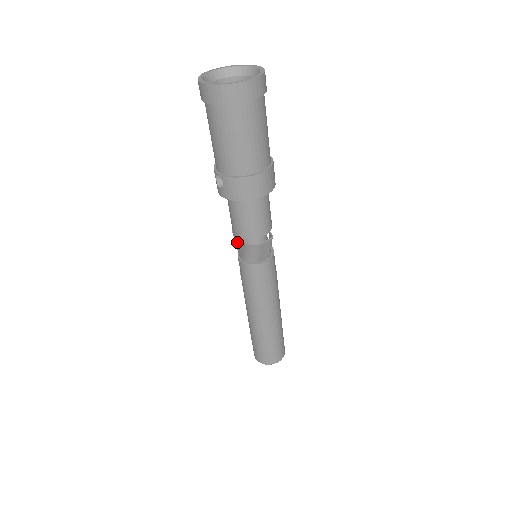
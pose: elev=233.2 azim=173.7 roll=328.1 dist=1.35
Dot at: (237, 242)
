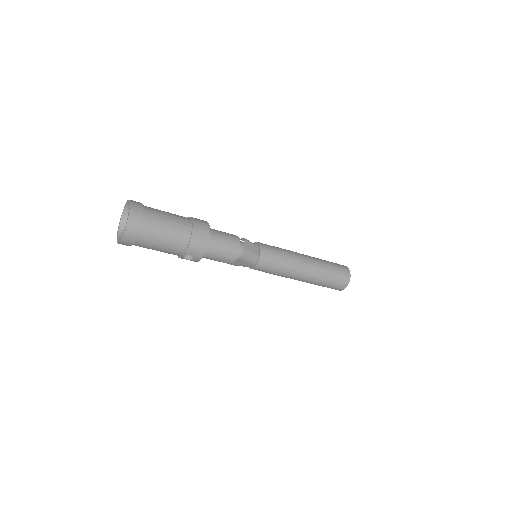
Dot at: (239, 265)
